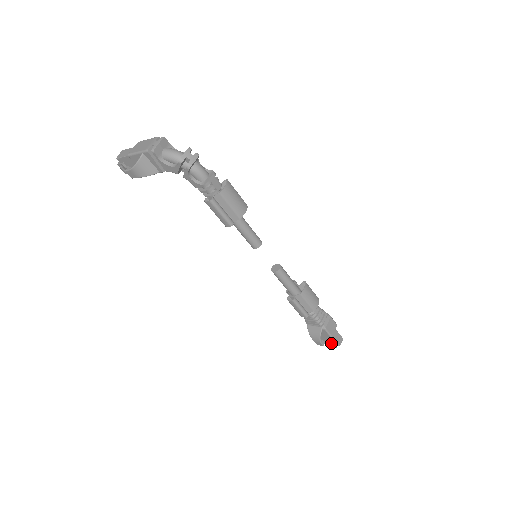
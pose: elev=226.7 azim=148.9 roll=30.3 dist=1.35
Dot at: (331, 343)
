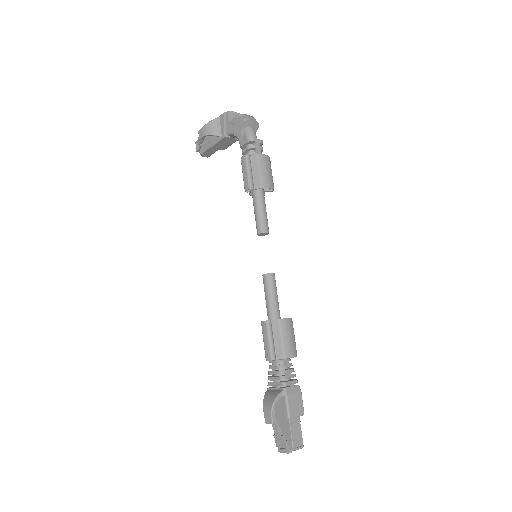
Dot at: (284, 435)
